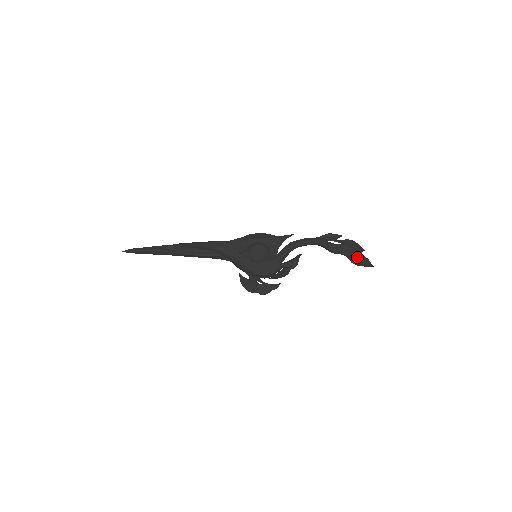
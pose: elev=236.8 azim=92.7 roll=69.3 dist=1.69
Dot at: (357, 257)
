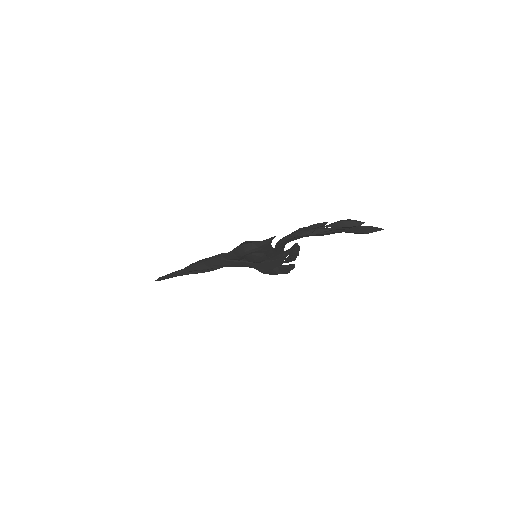
Dot at: (358, 231)
